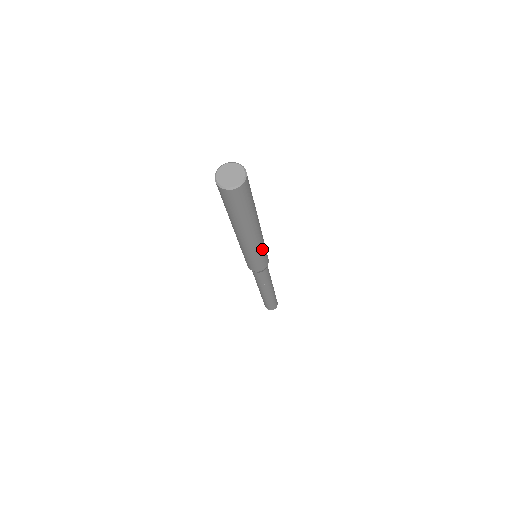
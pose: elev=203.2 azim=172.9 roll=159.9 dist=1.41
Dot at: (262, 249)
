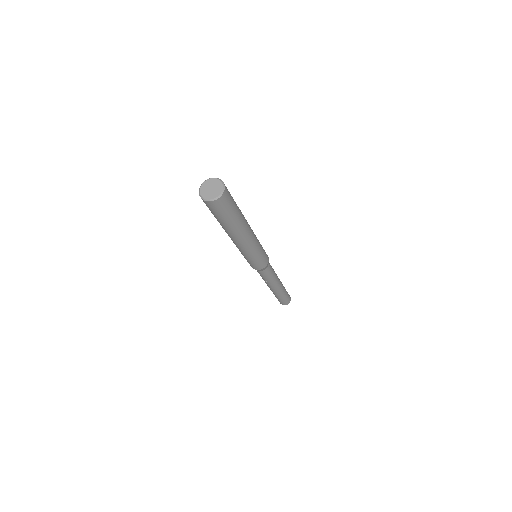
Dot at: (255, 253)
